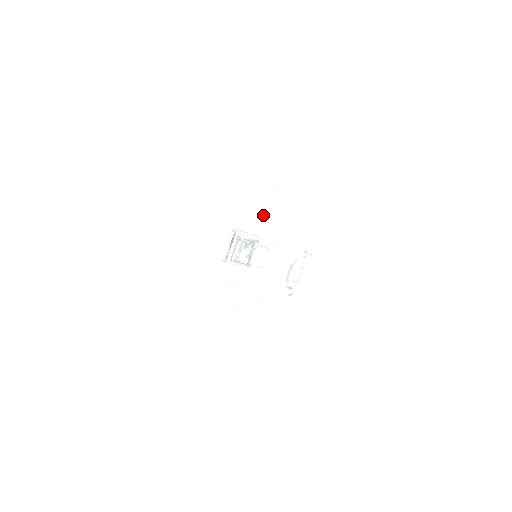
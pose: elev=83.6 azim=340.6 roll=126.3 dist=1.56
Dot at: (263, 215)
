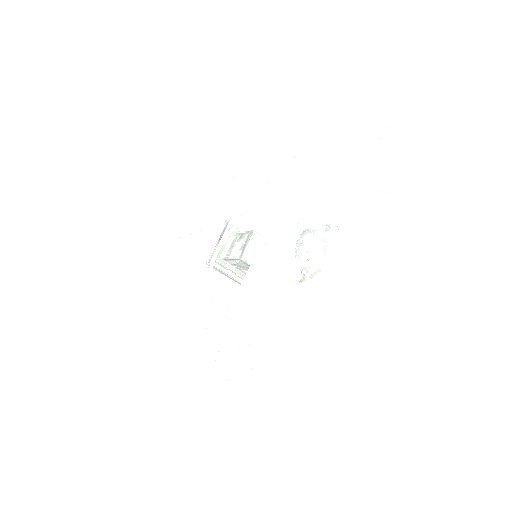
Dot at: (270, 209)
